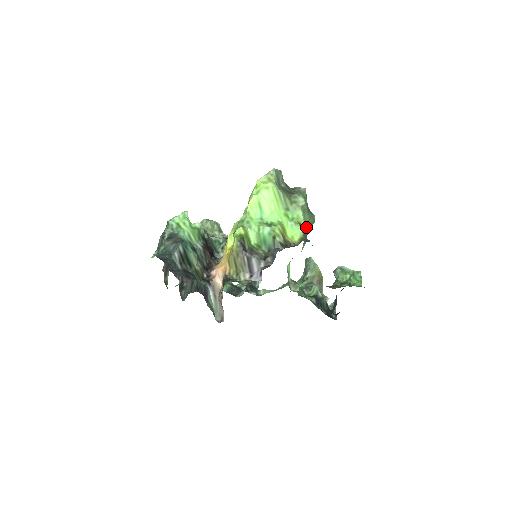
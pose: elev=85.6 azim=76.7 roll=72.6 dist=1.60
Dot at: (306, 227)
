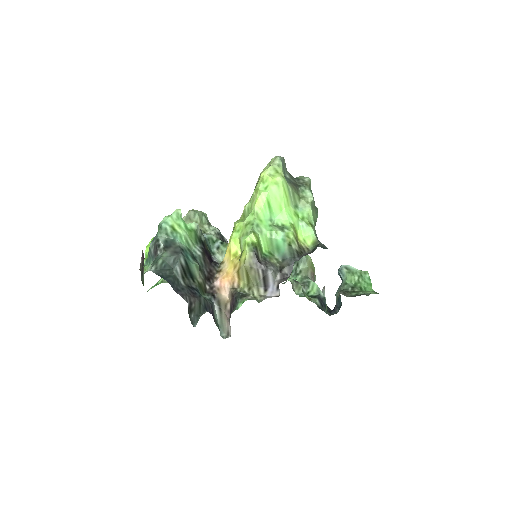
Dot at: (314, 225)
